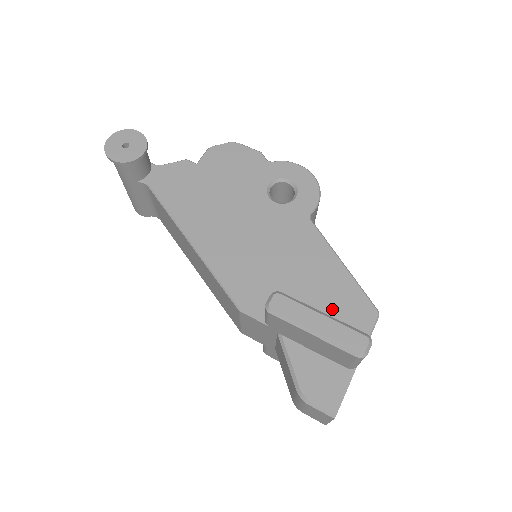
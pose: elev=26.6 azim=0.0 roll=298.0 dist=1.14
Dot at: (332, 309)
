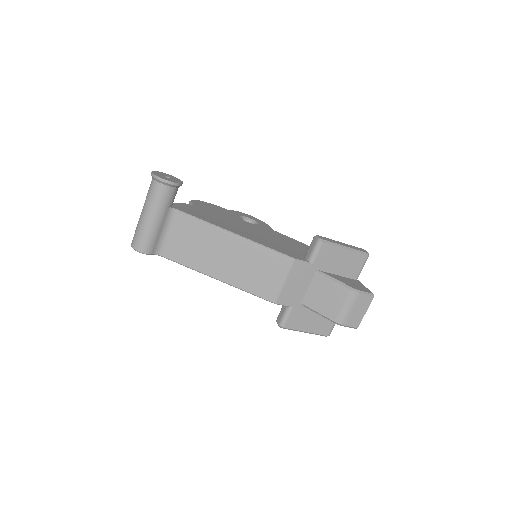
Dot at: occluded
